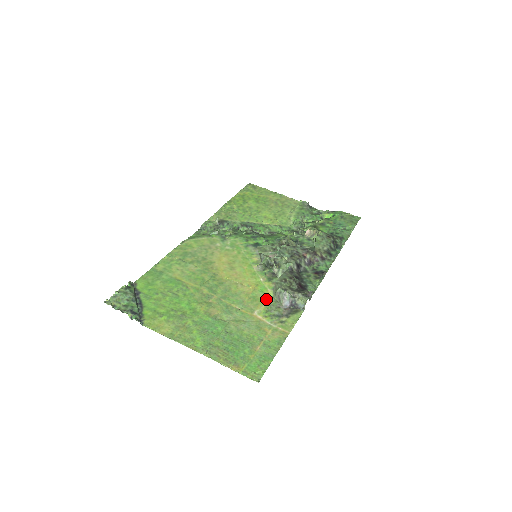
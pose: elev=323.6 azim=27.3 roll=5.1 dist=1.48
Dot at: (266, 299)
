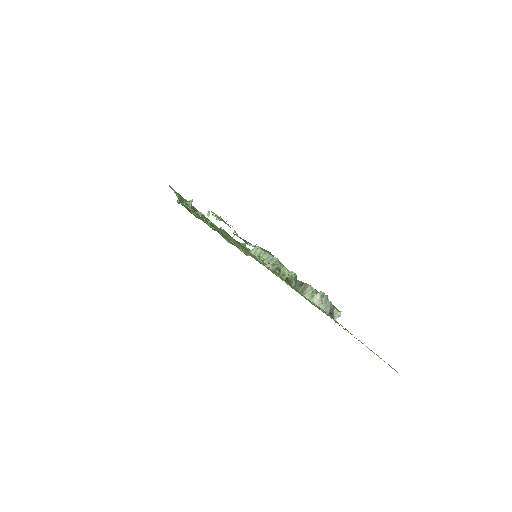
Dot at: occluded
